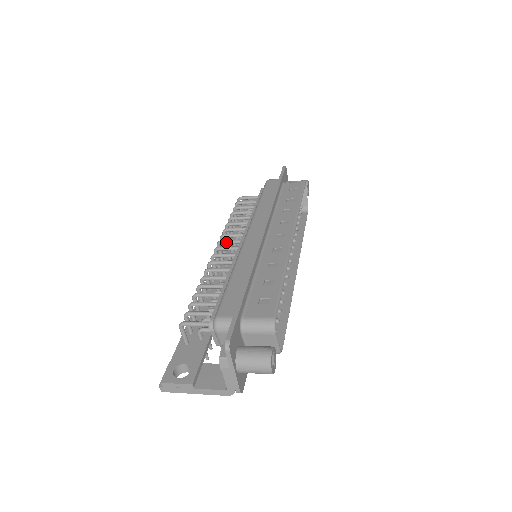
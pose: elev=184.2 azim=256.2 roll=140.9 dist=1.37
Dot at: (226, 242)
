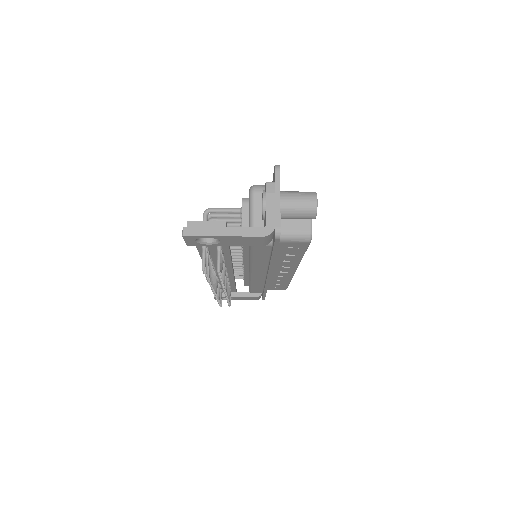
Dot at: occluded
